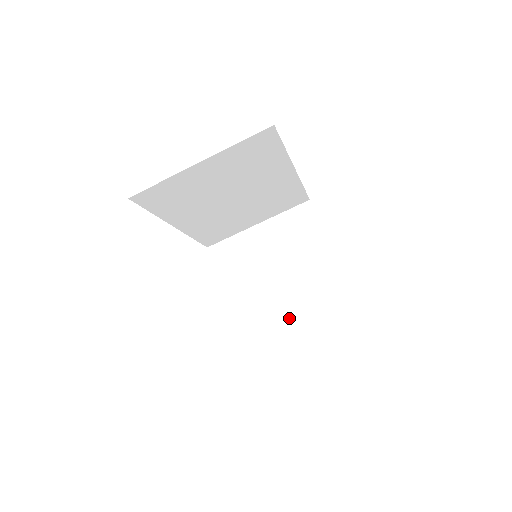
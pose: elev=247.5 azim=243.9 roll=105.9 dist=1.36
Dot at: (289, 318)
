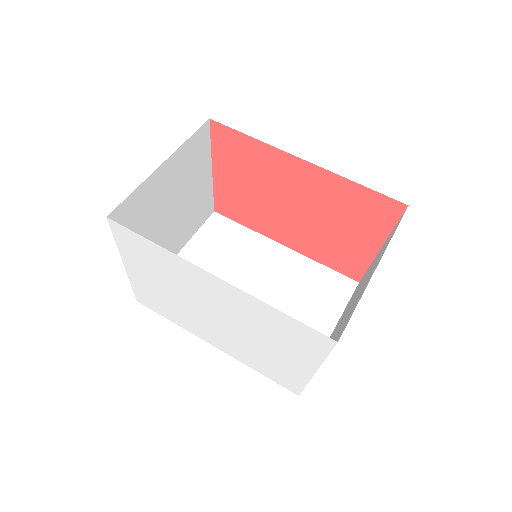
Dot at: occluded
